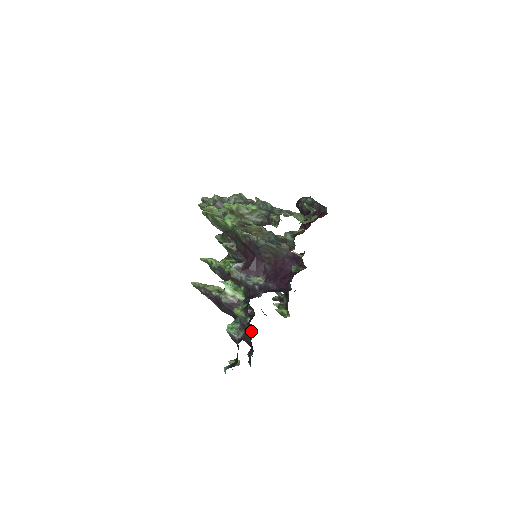
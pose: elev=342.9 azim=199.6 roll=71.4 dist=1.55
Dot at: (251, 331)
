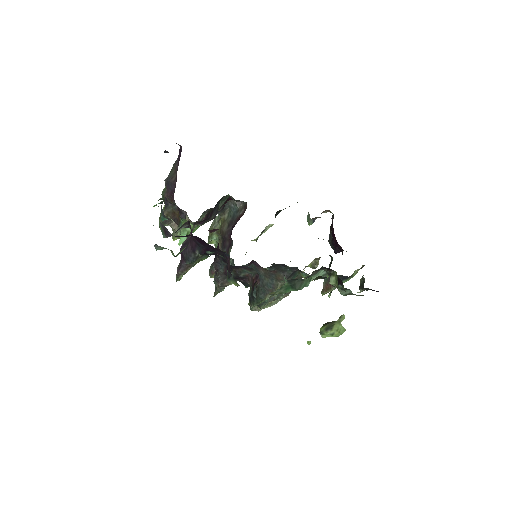
Dot at: occluded
